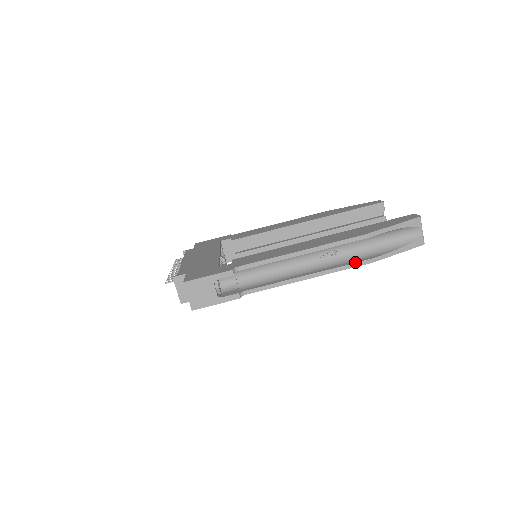
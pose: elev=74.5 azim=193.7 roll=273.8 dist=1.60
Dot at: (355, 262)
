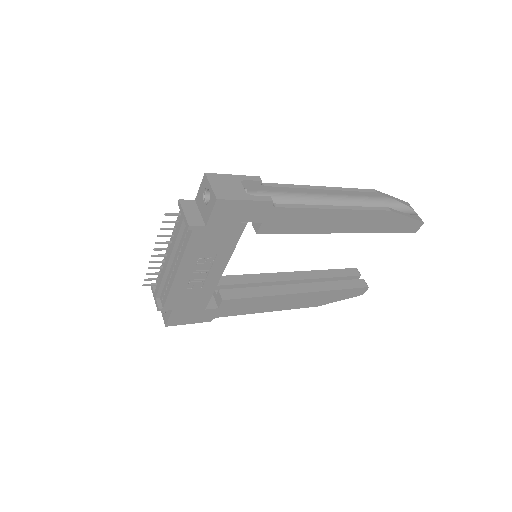
Dot at: (375, 207)
